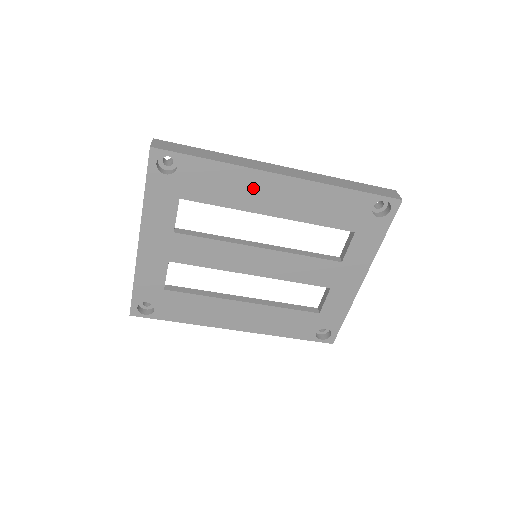
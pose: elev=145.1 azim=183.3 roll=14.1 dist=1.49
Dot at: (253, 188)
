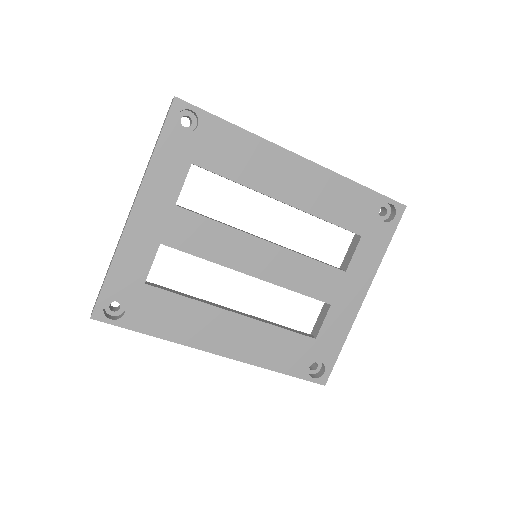
Dot at: (270, 166)
